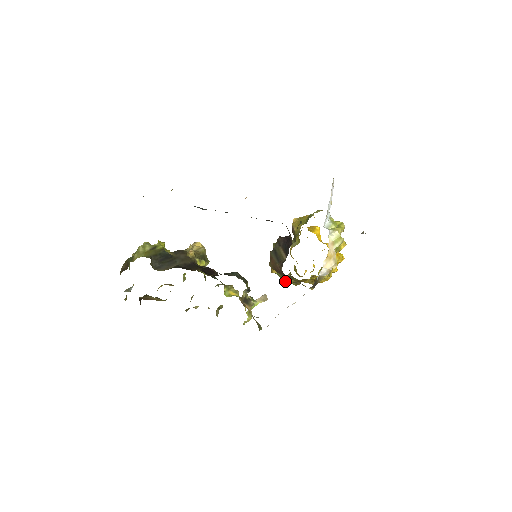
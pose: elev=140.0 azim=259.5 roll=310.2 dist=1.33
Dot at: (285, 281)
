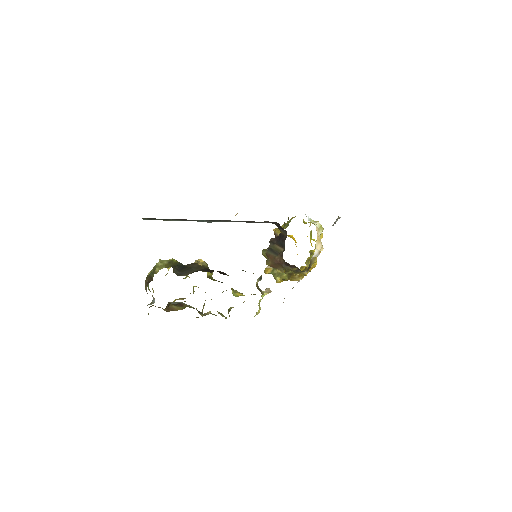
Dot at: (279, 278)
